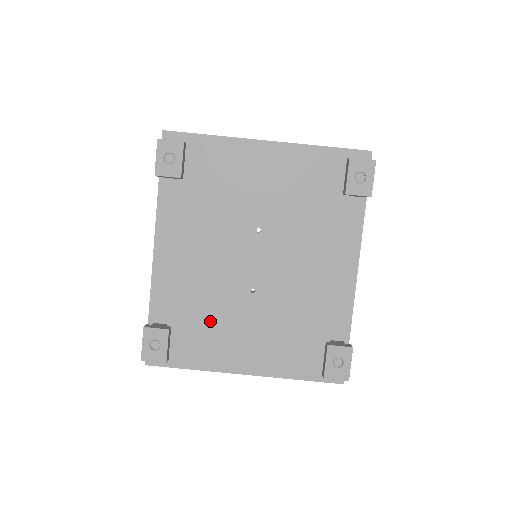
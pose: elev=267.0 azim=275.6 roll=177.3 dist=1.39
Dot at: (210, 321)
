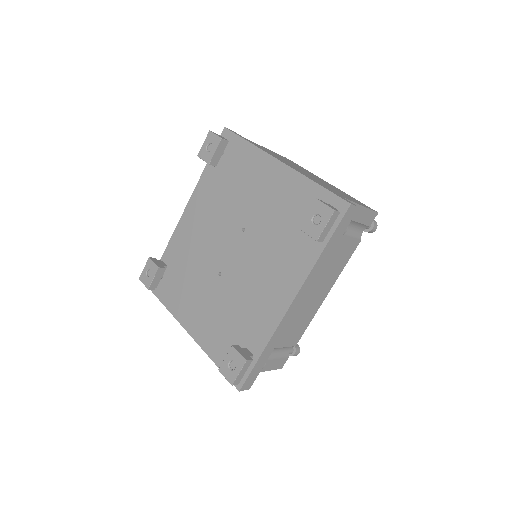
Dot at: (189, 280)
